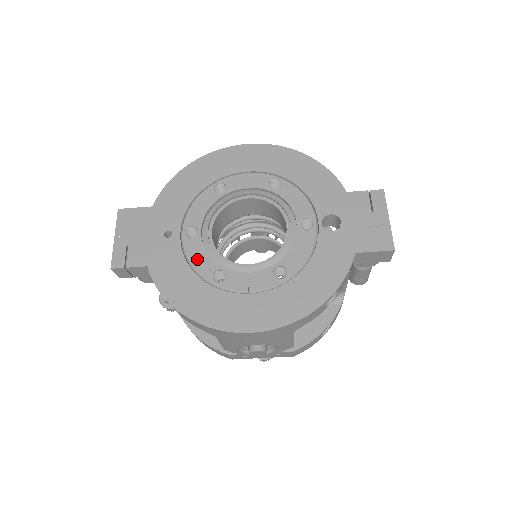
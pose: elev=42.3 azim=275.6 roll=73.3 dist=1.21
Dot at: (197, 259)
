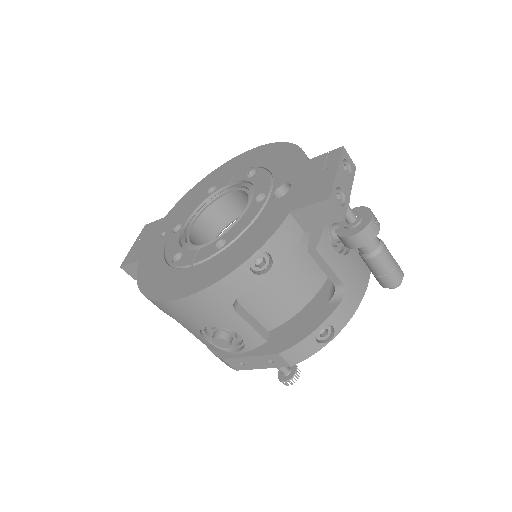
Dot at: (170, 247)
